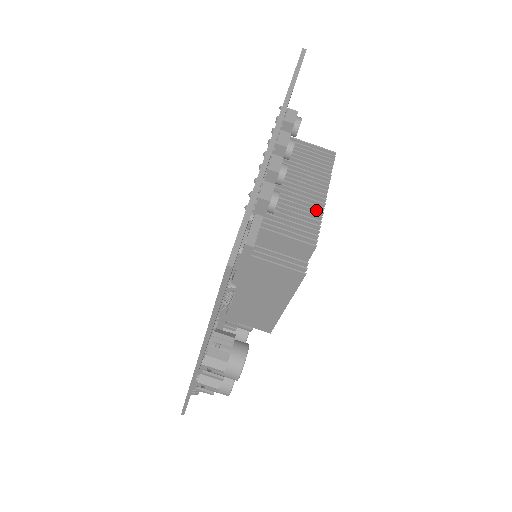
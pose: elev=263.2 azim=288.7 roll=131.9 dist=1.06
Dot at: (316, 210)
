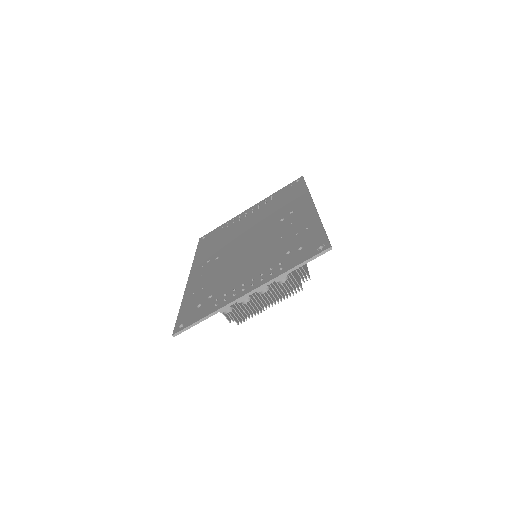
Dot at: (256, 311)
